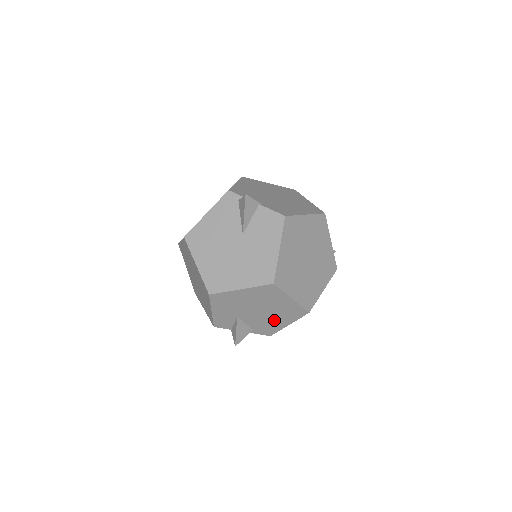
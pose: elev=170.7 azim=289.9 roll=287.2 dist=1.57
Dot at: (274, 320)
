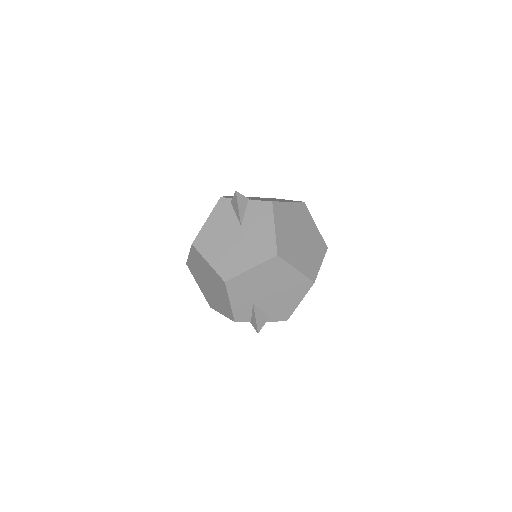
Dot at: (286, 300)
